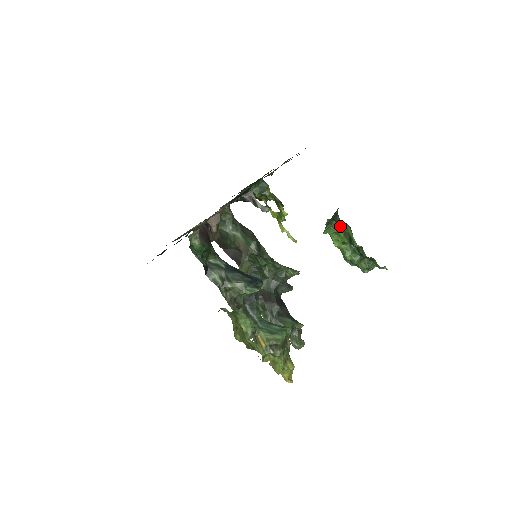
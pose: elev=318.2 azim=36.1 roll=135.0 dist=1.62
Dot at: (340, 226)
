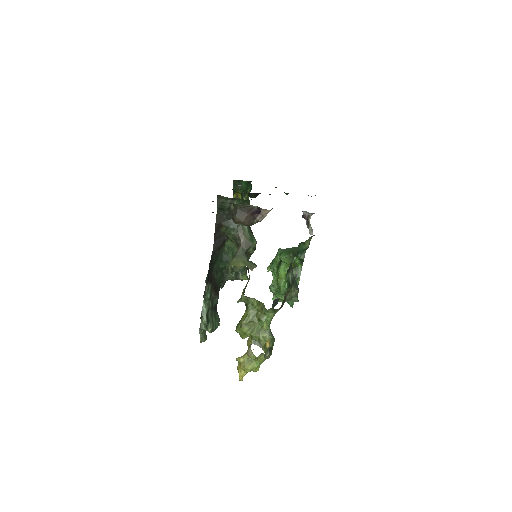
Dot at: (295, 262)
